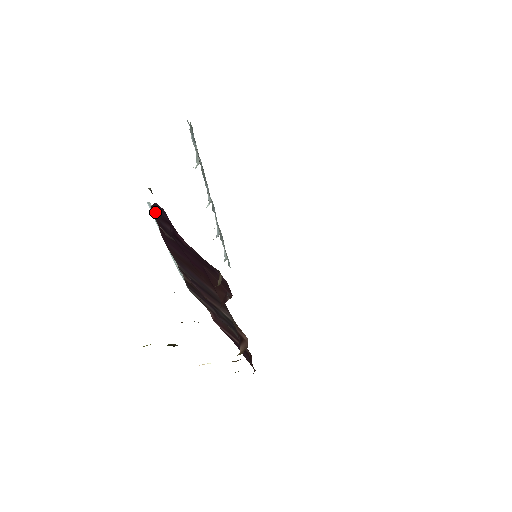
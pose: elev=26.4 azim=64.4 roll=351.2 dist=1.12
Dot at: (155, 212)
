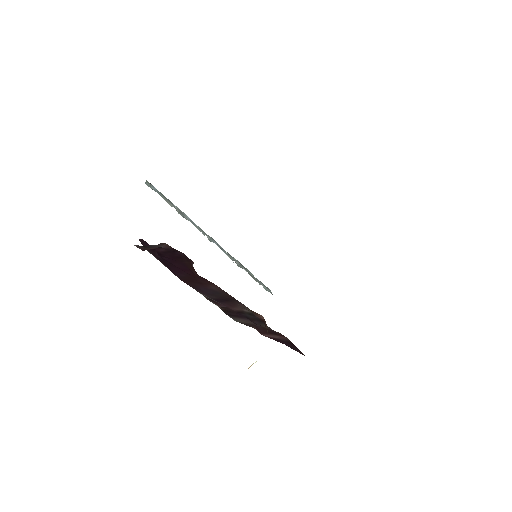
Dot at: (149, 251)
